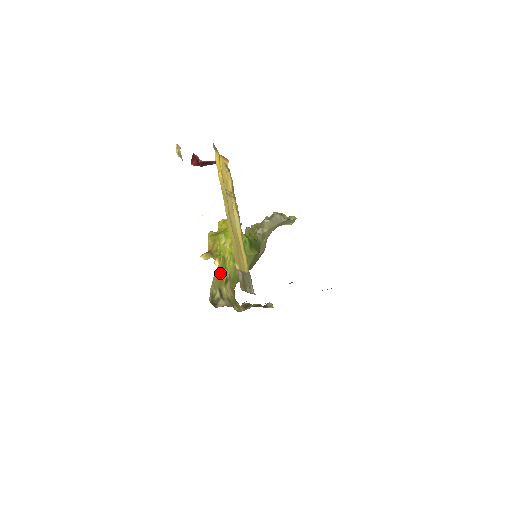
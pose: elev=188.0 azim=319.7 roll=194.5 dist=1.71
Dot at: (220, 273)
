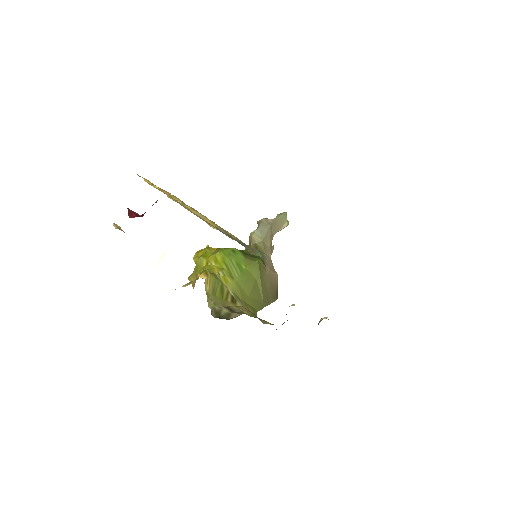
Dot at: (216, 289)
